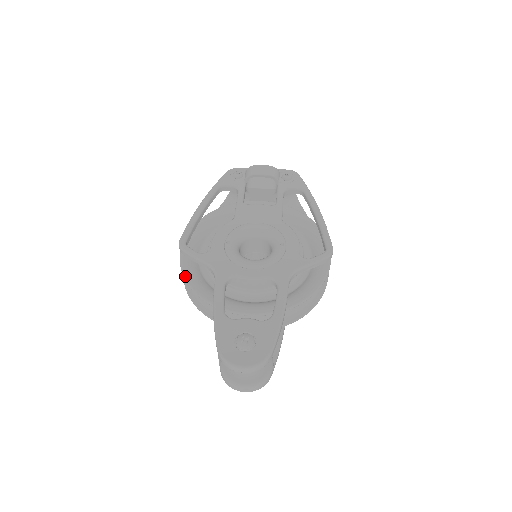
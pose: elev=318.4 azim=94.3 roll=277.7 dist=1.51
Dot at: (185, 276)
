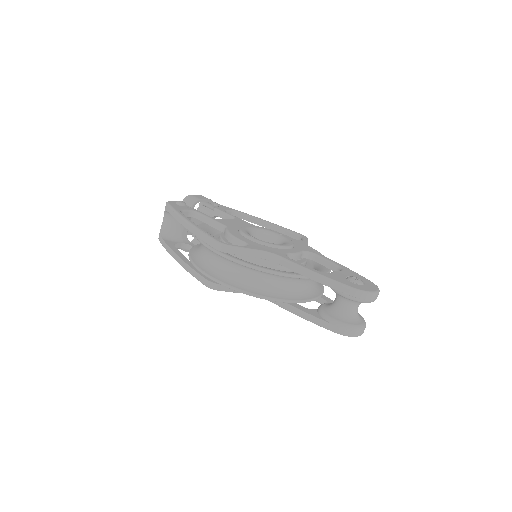
Dot at: (253, 265)
